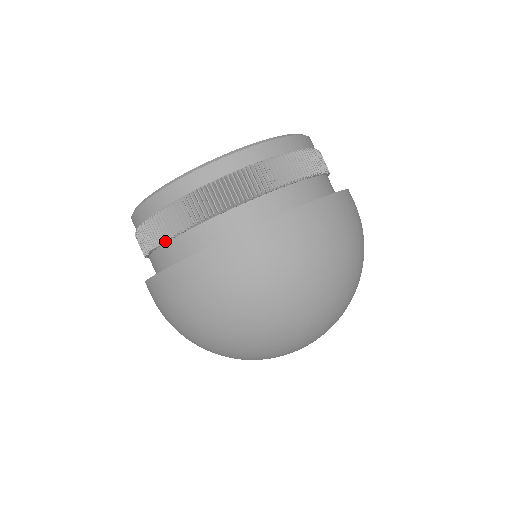
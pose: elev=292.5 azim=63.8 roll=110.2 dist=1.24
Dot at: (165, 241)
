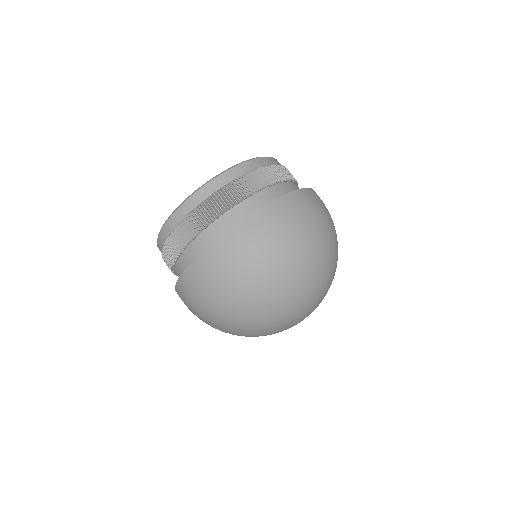
Dot at: (187, 244)
